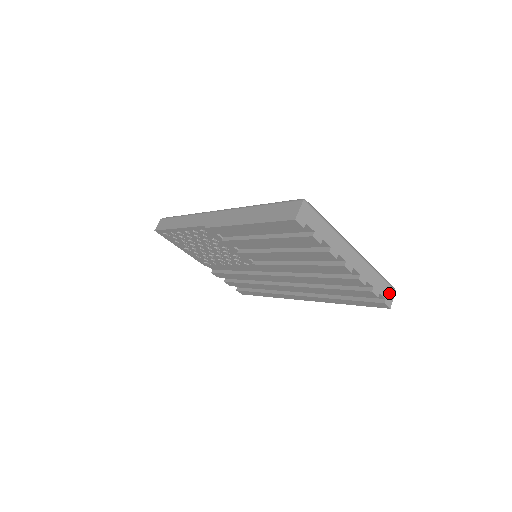
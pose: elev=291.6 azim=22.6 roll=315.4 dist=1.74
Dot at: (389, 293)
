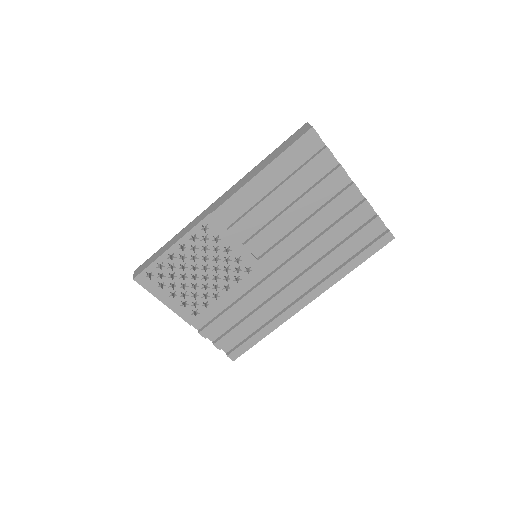
Dot at: occluded
